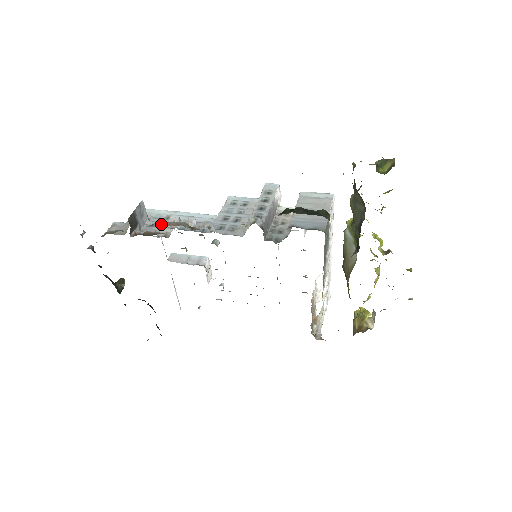
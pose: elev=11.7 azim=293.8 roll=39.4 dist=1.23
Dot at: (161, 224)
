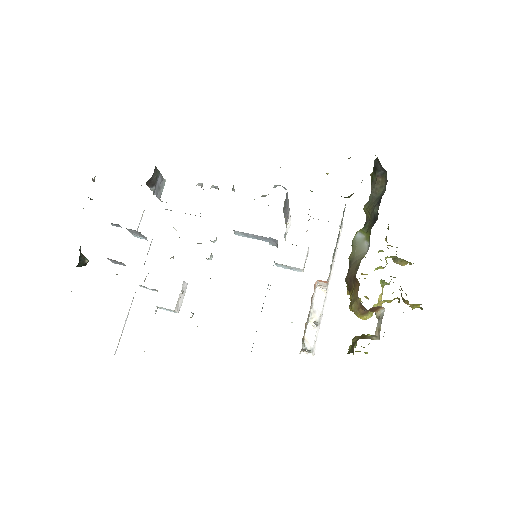
Dot at: occluded
